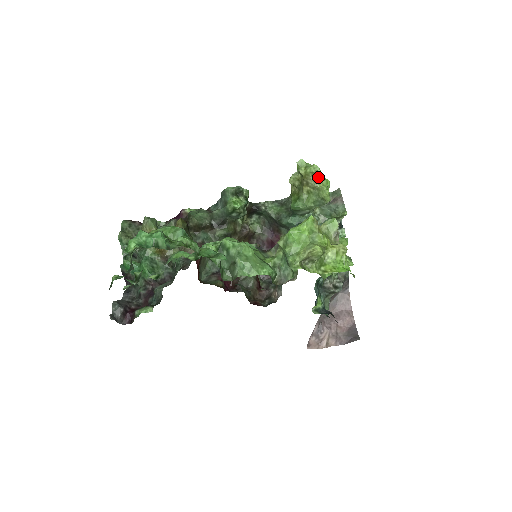
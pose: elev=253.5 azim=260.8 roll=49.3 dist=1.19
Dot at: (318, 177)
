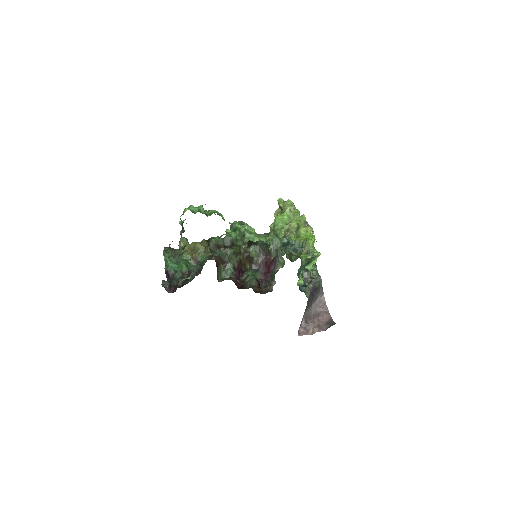
Dot at: (292, 207)
